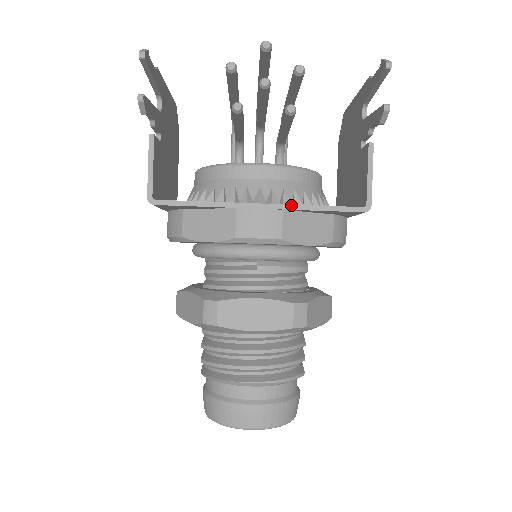
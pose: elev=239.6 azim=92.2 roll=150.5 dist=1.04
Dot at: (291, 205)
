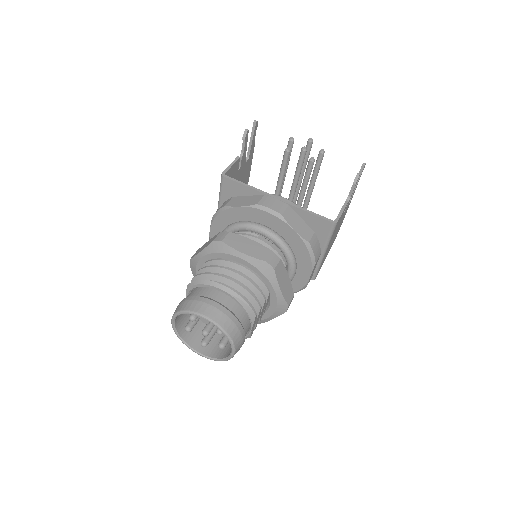
Dot at: (294, 204)
